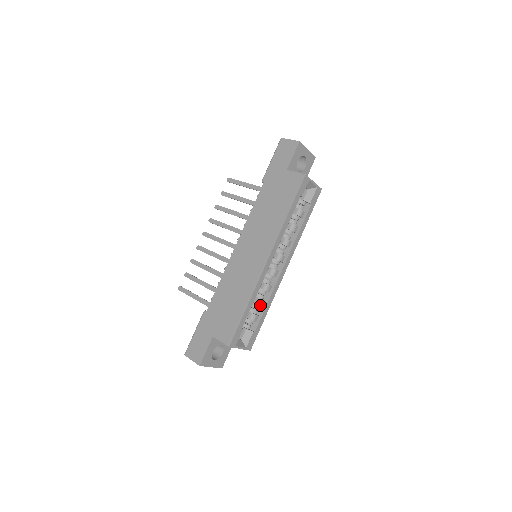
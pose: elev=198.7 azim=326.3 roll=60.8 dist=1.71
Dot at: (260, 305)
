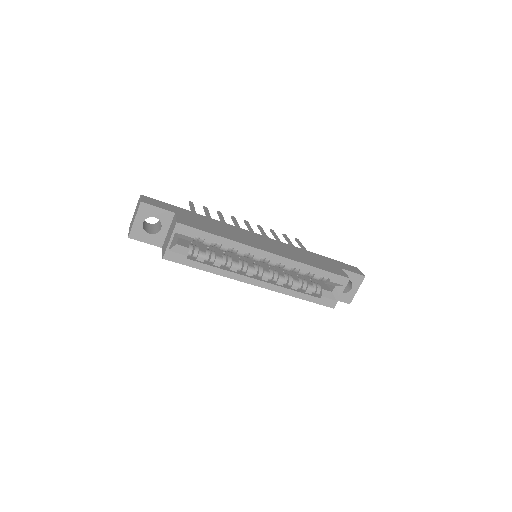
Dot at: (216, 260)
